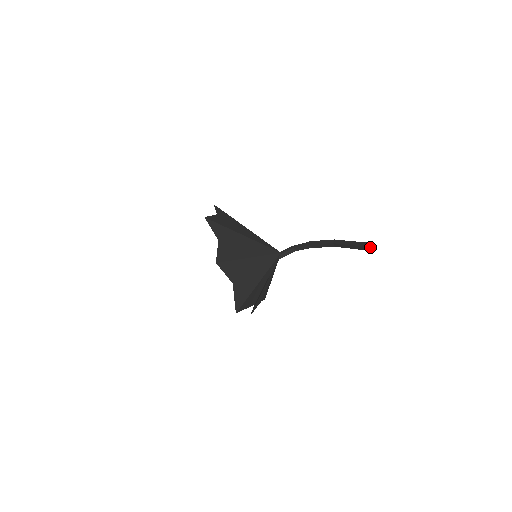
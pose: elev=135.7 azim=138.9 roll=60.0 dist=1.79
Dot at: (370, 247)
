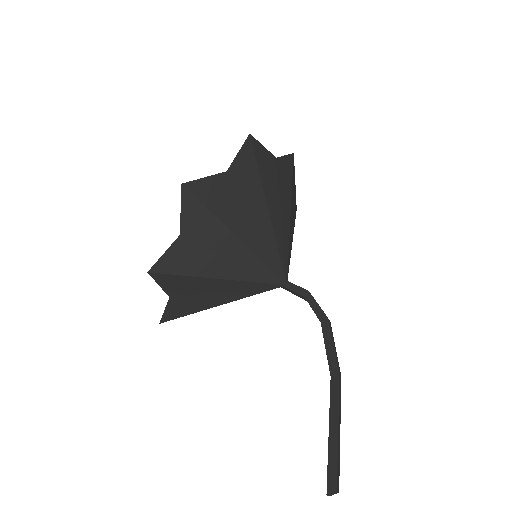
Dot at: (327, 488)
